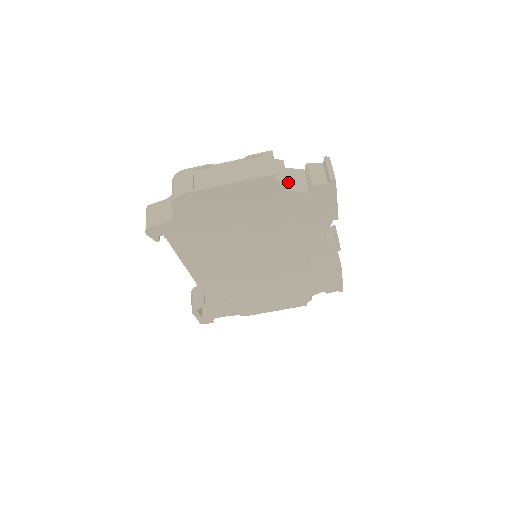
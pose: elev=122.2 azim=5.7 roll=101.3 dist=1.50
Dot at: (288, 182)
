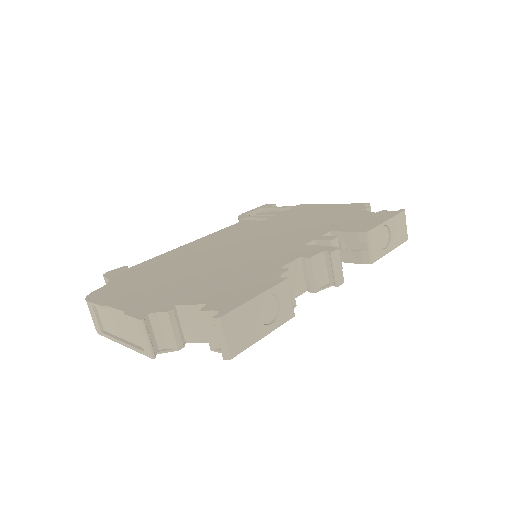
Dot at: (188, 330)
